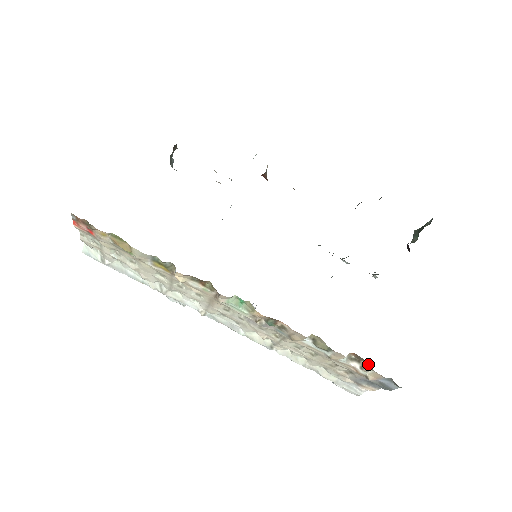
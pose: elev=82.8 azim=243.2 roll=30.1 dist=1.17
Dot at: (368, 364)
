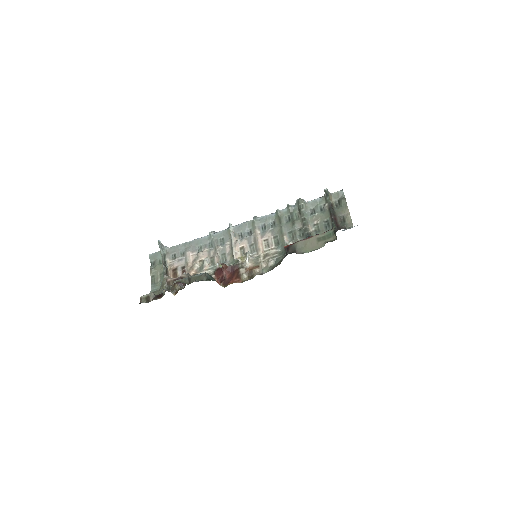
Dot at: occluded
